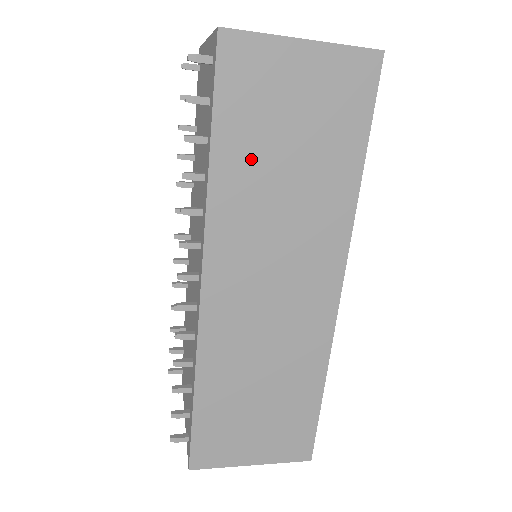
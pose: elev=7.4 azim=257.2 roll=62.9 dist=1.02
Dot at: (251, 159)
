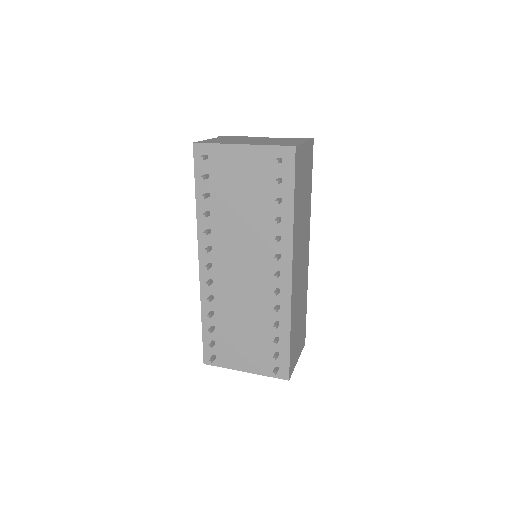
Dot at: (299, 202)
